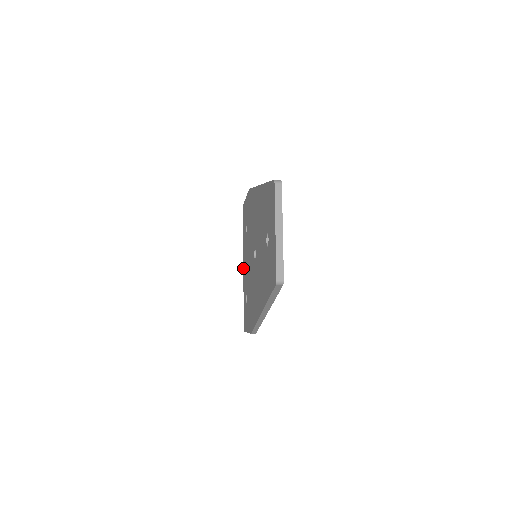
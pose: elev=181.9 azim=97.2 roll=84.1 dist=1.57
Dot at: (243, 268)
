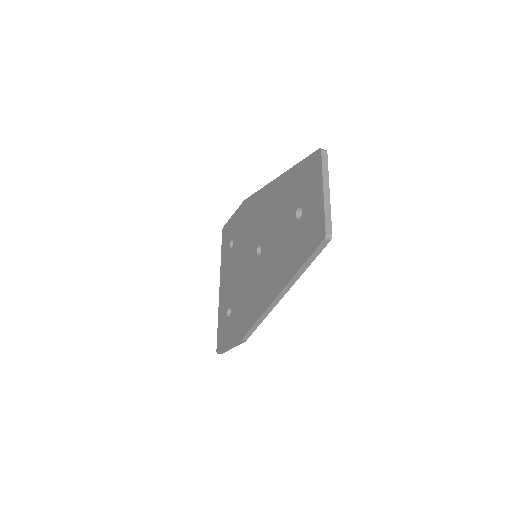
Dot at: (220, 287)
